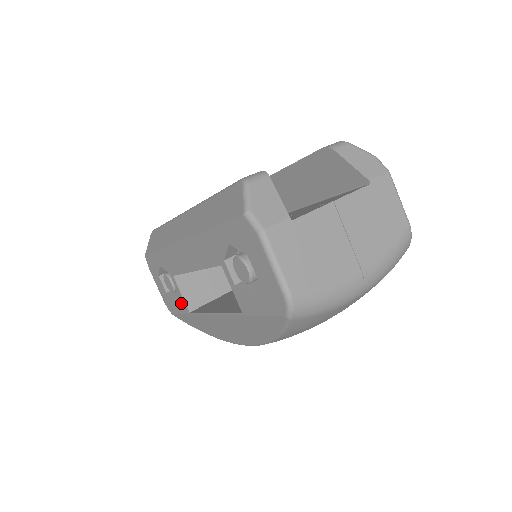
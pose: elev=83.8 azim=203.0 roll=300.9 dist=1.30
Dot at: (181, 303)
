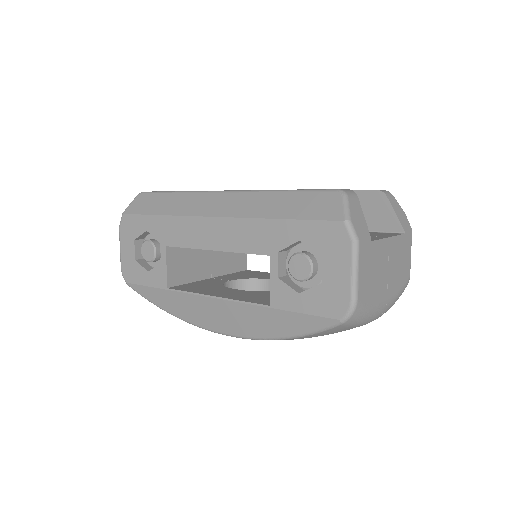
Dot at: (158, 276)
